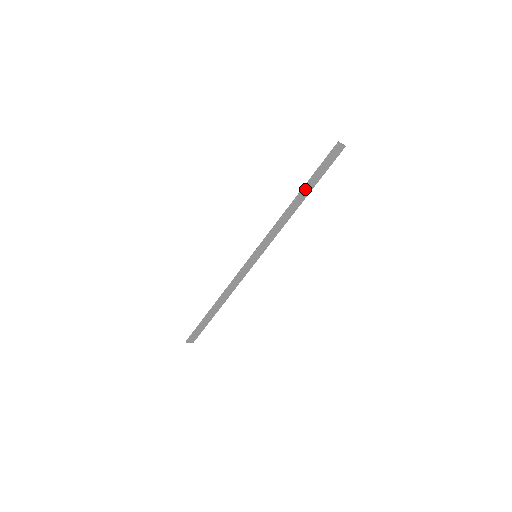
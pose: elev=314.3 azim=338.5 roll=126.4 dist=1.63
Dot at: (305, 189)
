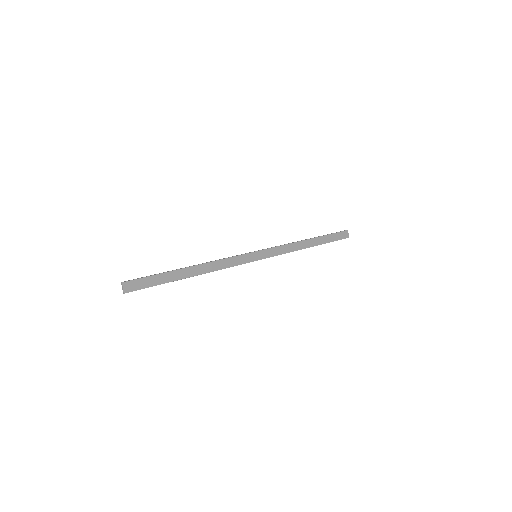
Dot at: (317, 239)
